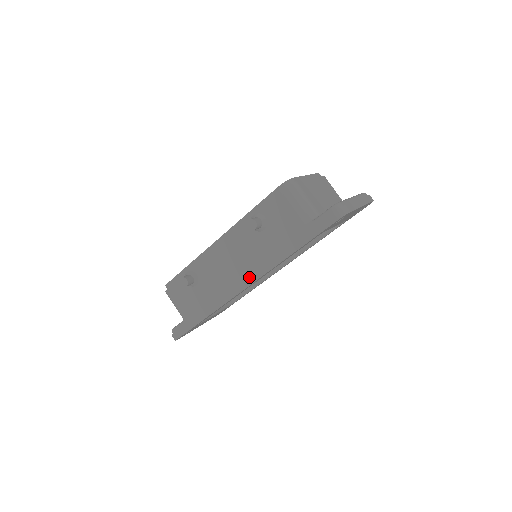
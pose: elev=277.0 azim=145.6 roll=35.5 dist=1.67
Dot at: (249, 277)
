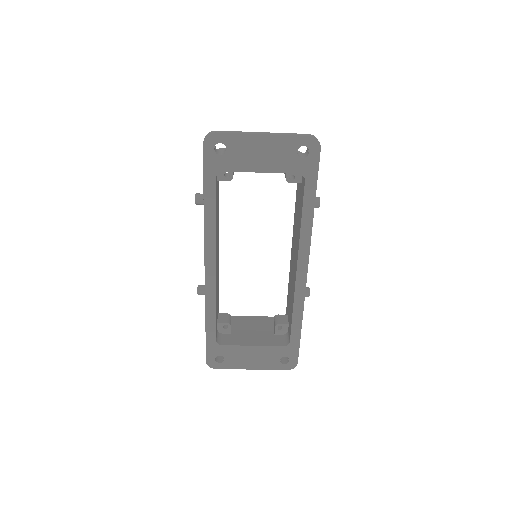
Dot at: occluded
